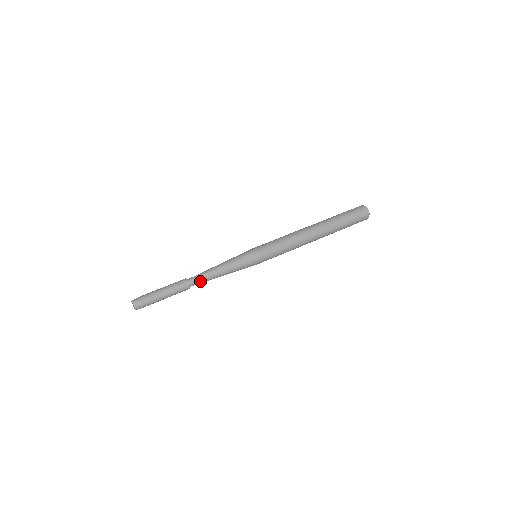
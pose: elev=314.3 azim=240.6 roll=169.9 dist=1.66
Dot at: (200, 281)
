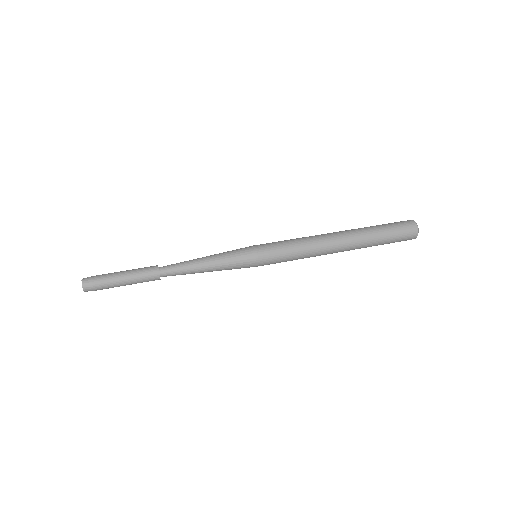
Dot at: (174, 268)
